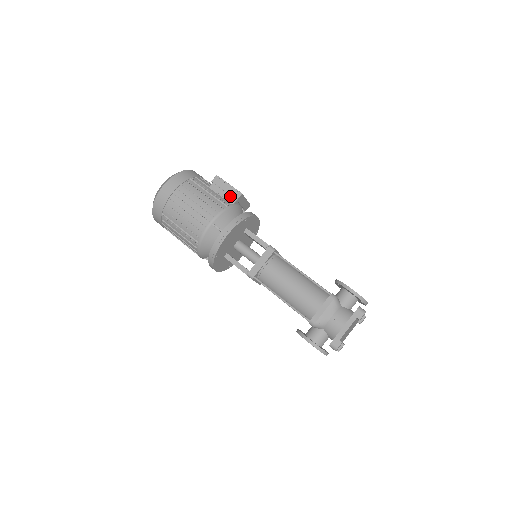
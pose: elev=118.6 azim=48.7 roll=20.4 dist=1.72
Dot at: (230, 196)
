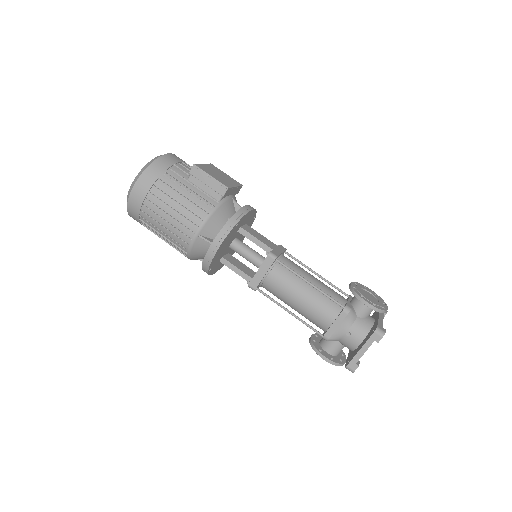
Dot at: (214, 191)
